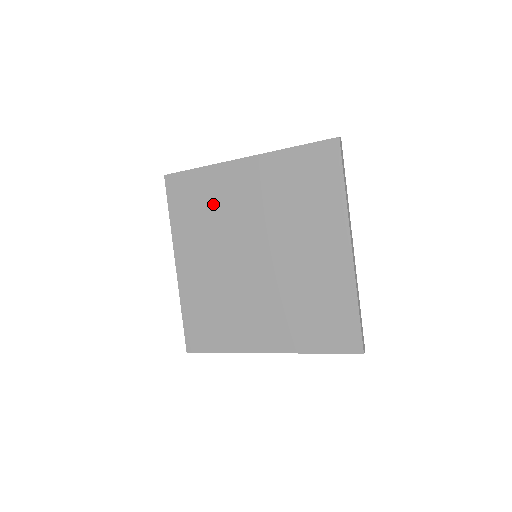
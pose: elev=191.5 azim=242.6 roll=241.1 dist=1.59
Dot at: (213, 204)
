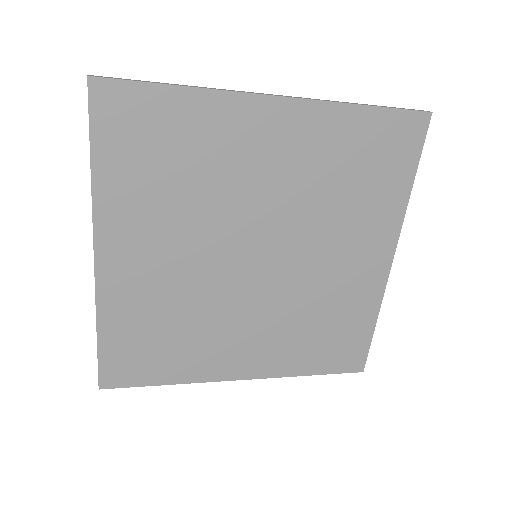
Dot at: (199, 164)
